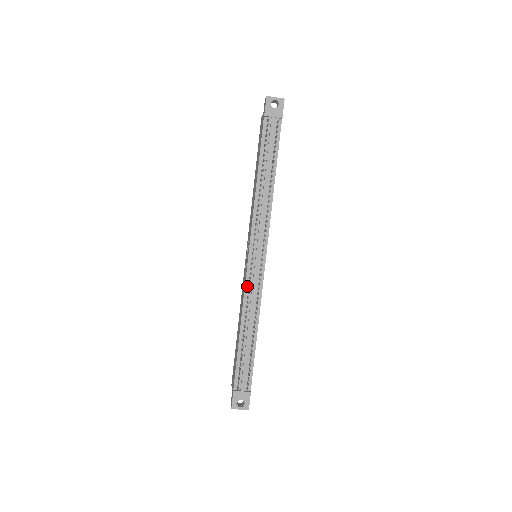
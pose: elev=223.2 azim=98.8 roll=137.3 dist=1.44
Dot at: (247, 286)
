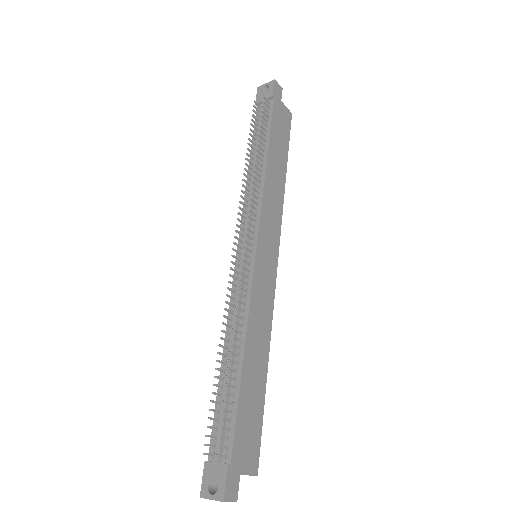
Dot at: (234, 291)
